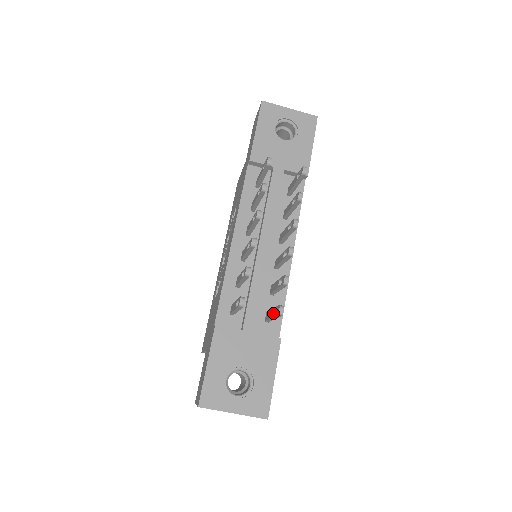
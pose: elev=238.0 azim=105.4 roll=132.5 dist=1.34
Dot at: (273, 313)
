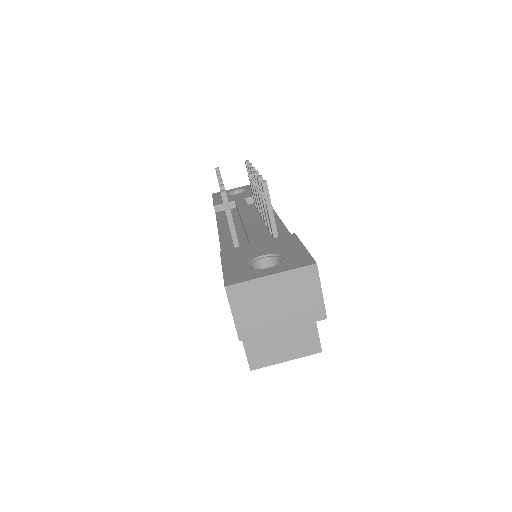
Dot at: (266, 205)
